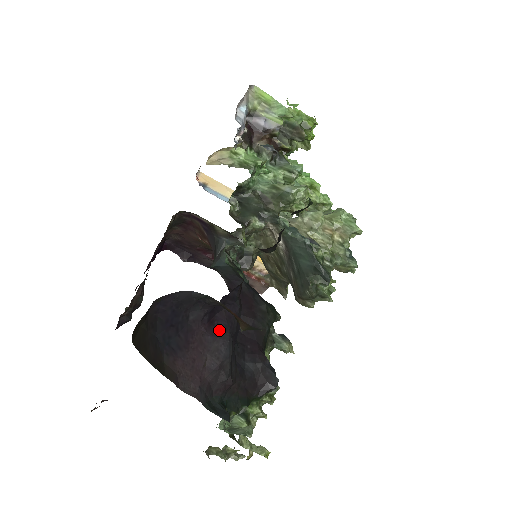
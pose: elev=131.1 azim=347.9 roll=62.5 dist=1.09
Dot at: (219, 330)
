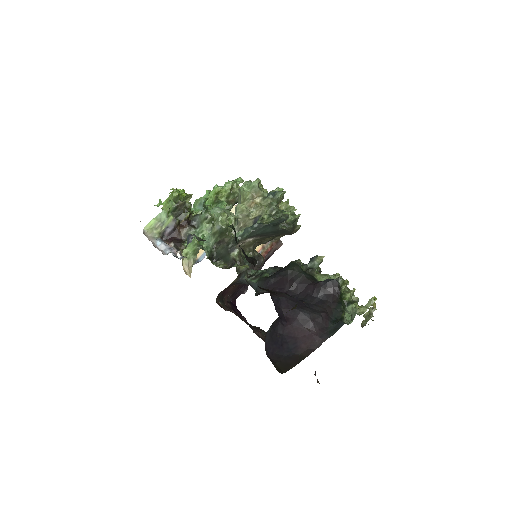
Dot at: (293, 315)
